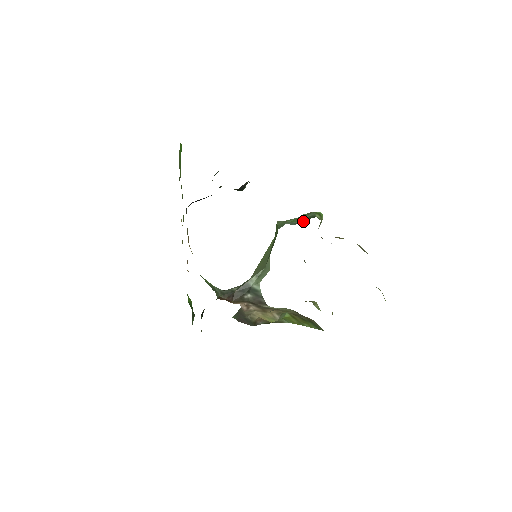
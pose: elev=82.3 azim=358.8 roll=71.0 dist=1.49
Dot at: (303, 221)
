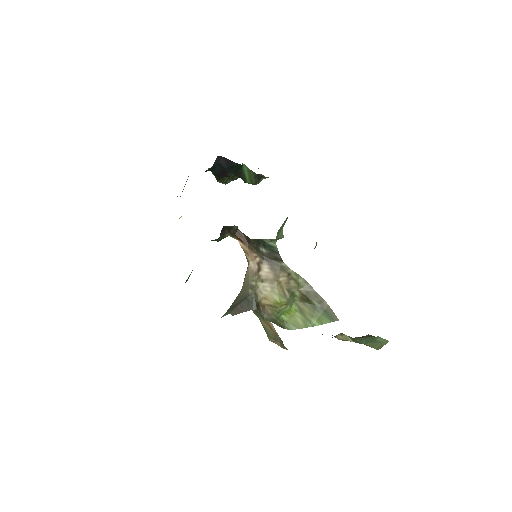
Dot at: occluded
